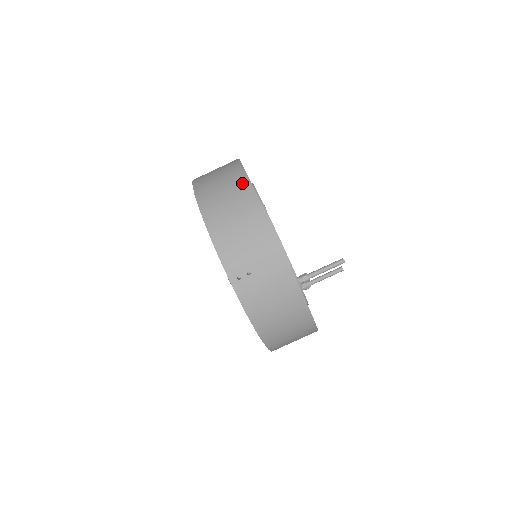
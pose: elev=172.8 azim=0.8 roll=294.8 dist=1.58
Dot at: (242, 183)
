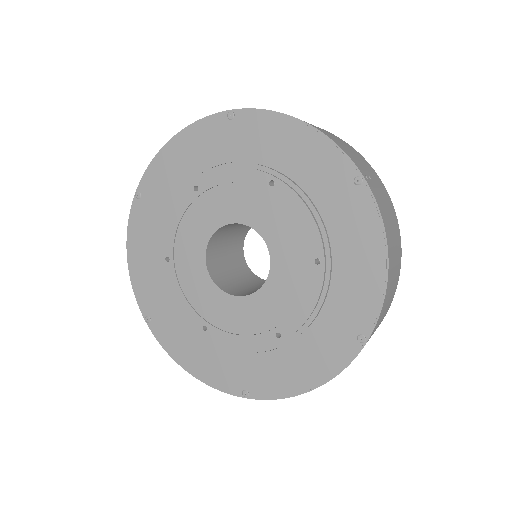
Dot at: occluded
